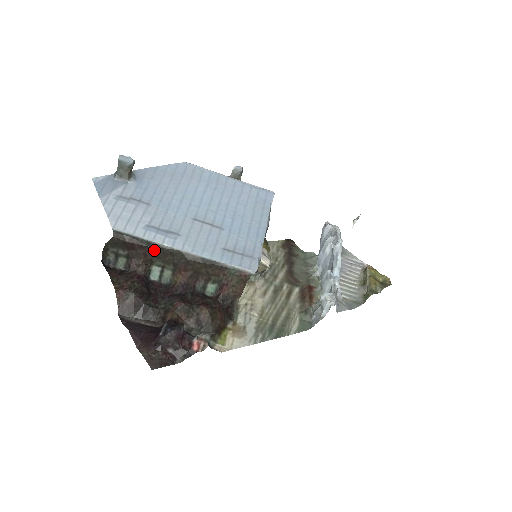
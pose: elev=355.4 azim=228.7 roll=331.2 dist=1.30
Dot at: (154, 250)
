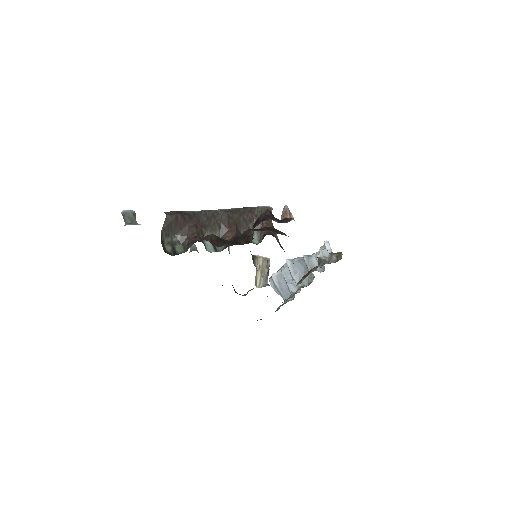
Dot at: (200, 218)
